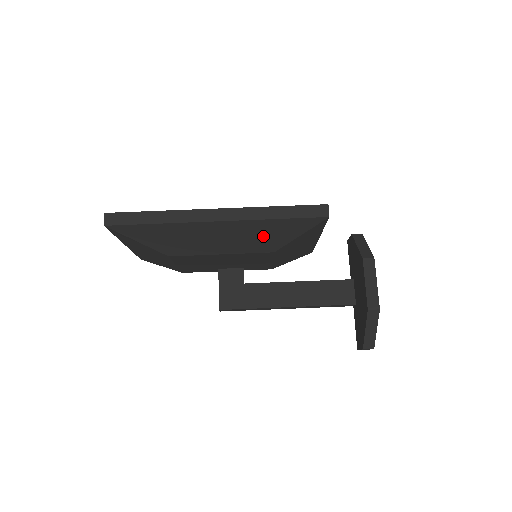
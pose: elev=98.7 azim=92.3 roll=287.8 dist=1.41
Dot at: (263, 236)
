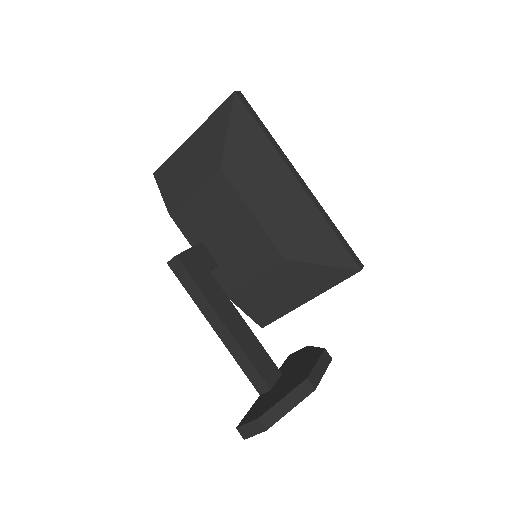
Dot at: (302, 233)
